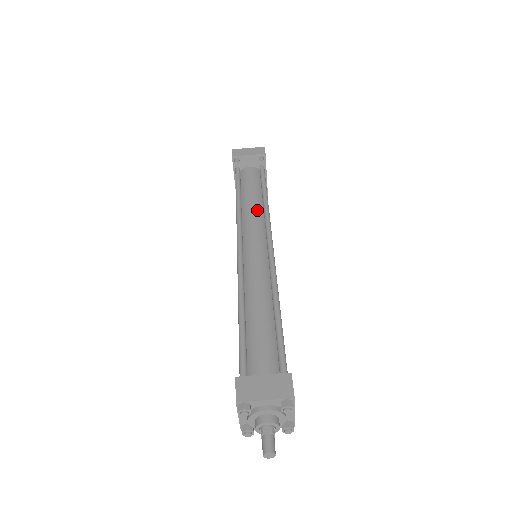
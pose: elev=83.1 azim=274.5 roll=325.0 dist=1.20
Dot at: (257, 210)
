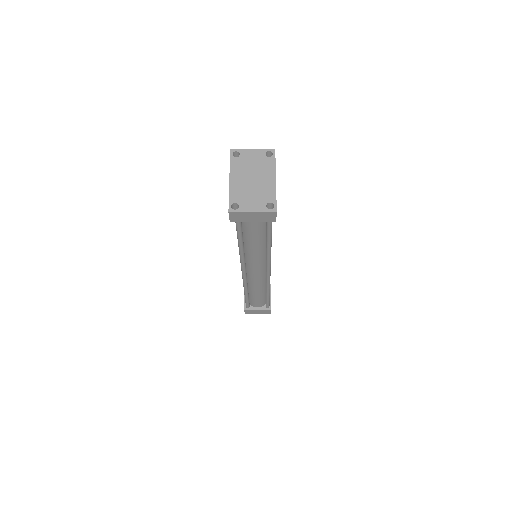
Dot at: (259, 249)
